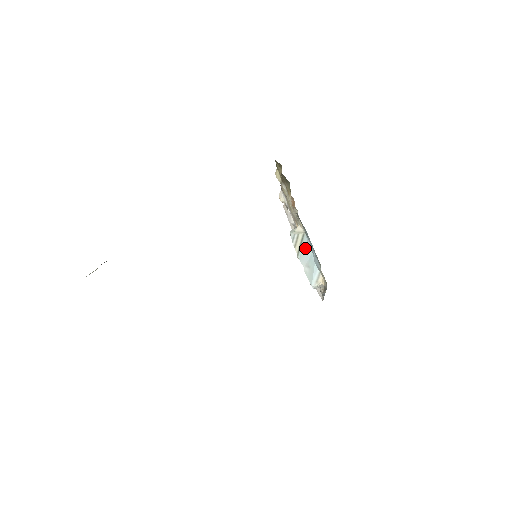
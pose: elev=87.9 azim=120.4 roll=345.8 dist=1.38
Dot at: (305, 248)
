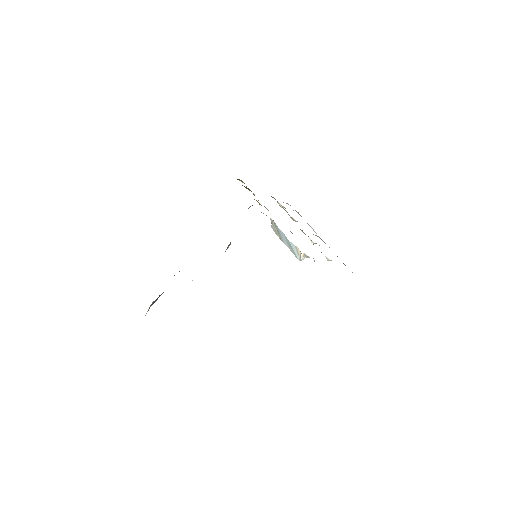
Dot at: (279, 232)
